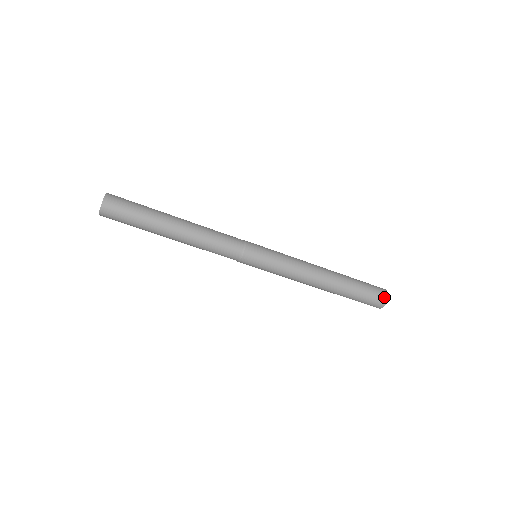
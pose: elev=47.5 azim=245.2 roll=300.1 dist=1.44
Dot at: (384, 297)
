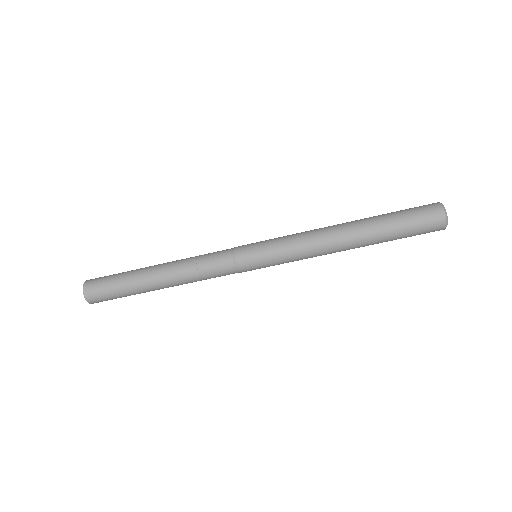
Dot at: (439, 220)
